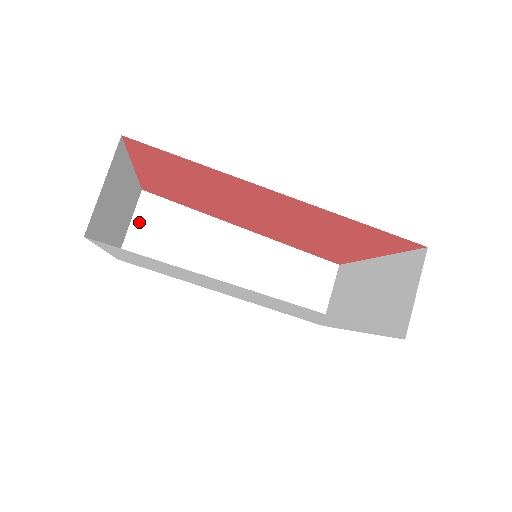
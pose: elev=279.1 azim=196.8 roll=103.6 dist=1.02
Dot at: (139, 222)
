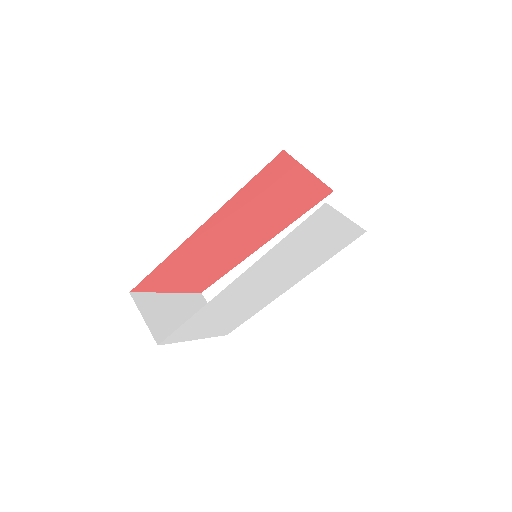
Dot at: occluded
